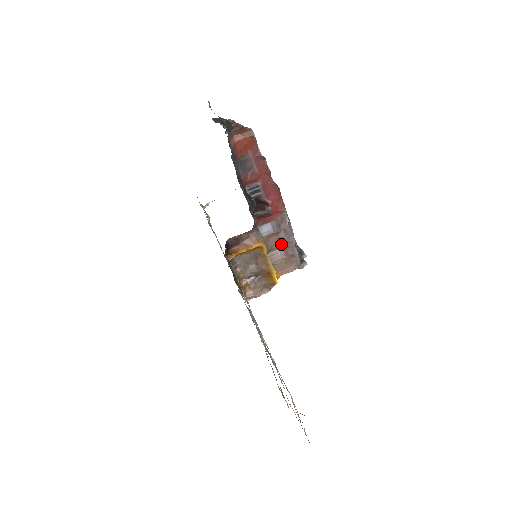
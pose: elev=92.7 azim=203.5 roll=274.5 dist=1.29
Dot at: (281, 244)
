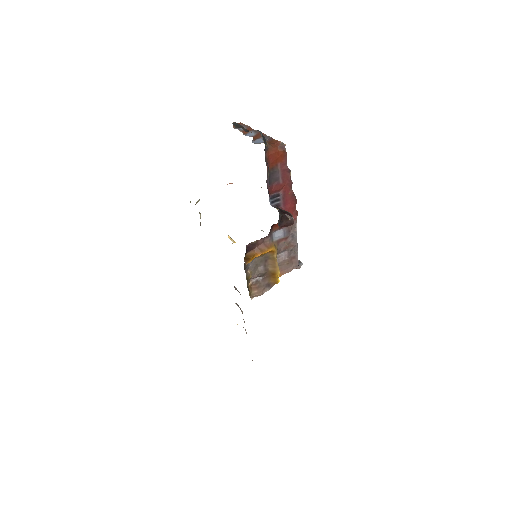
Dot at: (287, 247)
